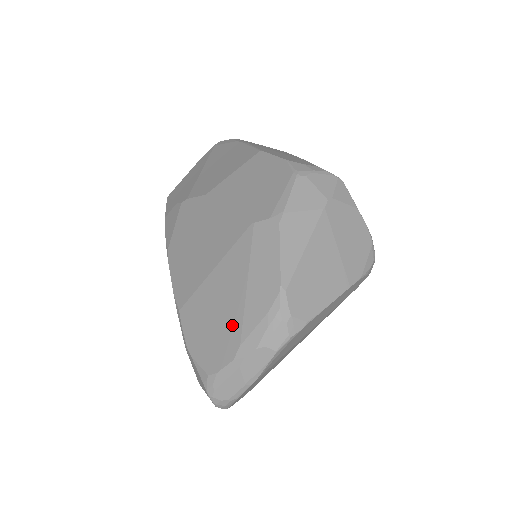
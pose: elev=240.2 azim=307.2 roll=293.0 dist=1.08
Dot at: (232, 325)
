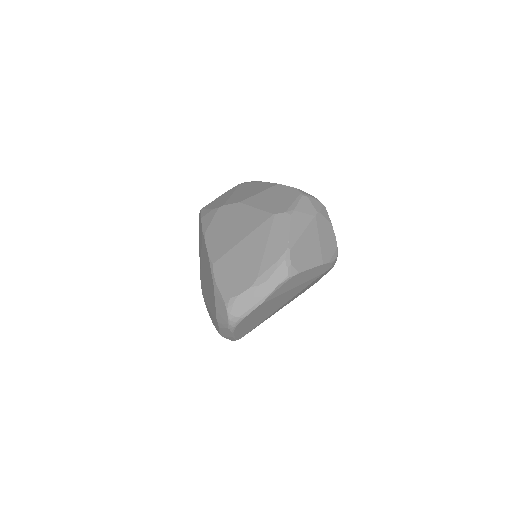
Dot at: (252, 268)
